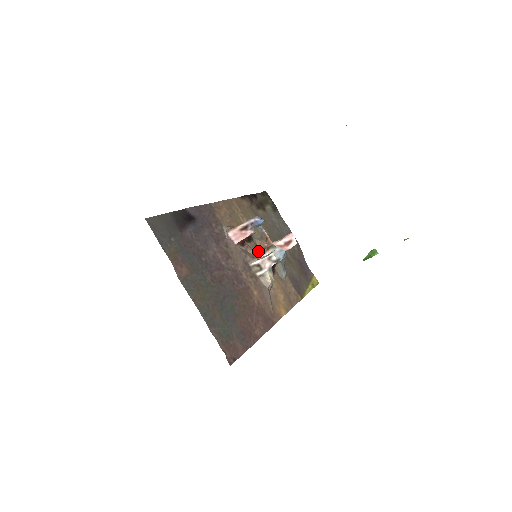
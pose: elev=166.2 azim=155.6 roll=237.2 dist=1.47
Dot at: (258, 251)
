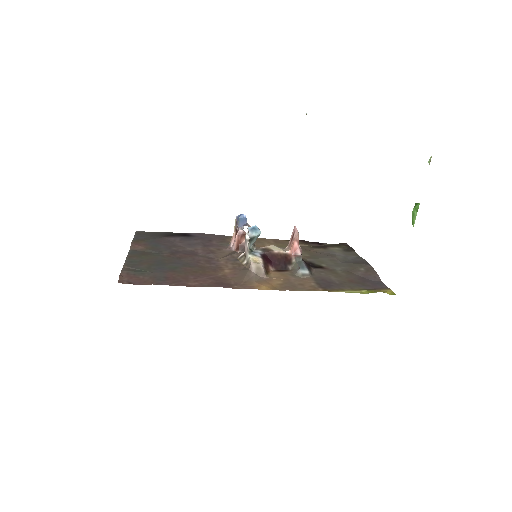
Dot at: occluded
